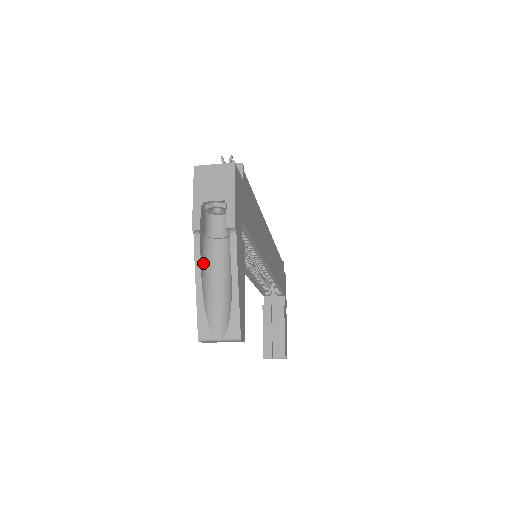
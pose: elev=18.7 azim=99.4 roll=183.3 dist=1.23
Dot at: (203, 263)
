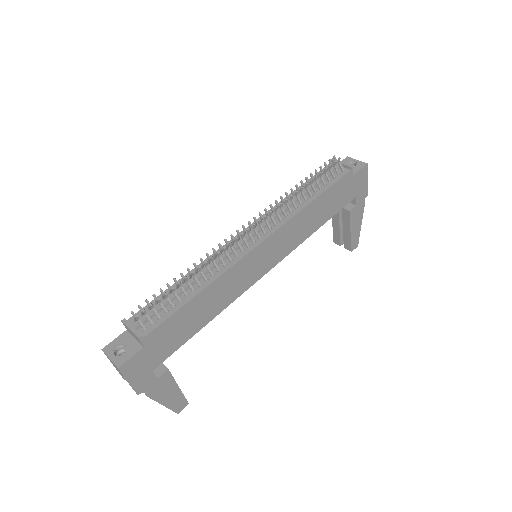
Dot at: occluded
